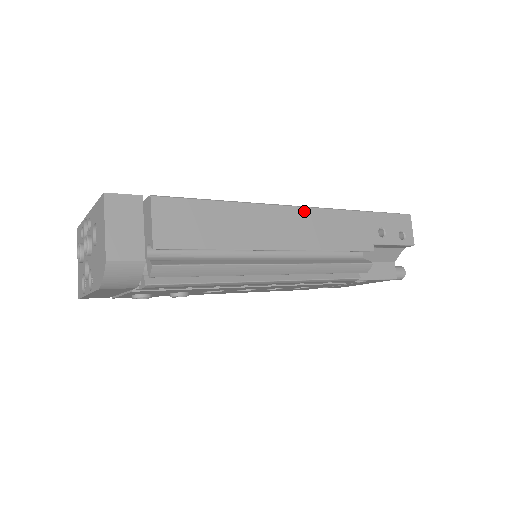
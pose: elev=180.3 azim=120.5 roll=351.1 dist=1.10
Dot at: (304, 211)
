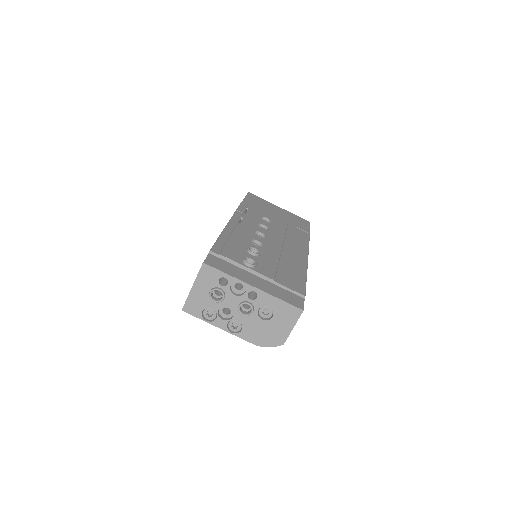
Dot at: occluded
